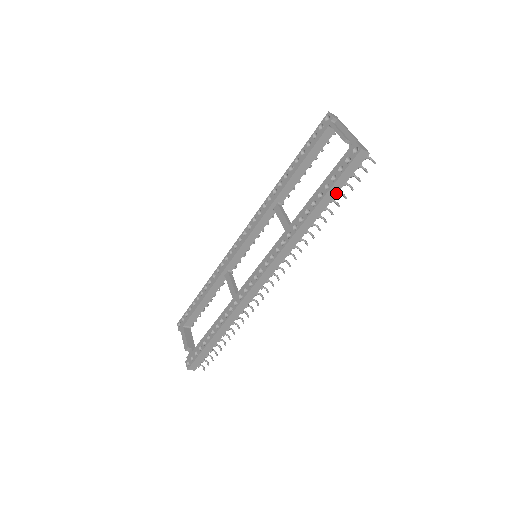
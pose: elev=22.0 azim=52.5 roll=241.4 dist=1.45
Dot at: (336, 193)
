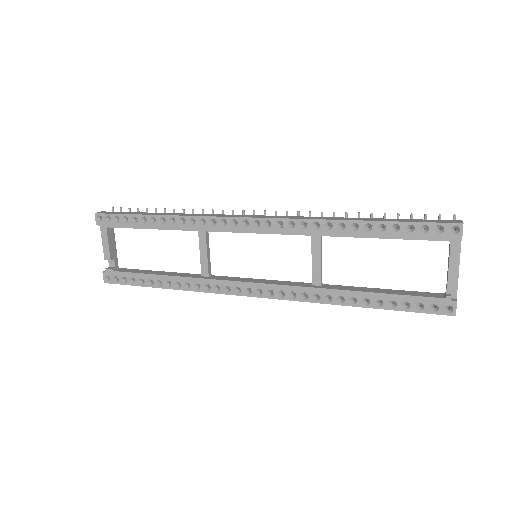
Dot at: occluded
